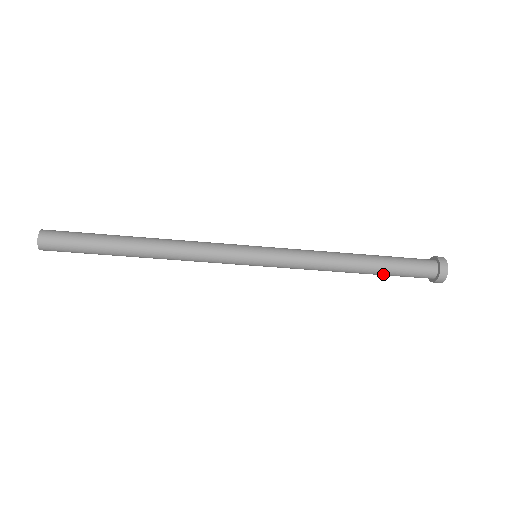
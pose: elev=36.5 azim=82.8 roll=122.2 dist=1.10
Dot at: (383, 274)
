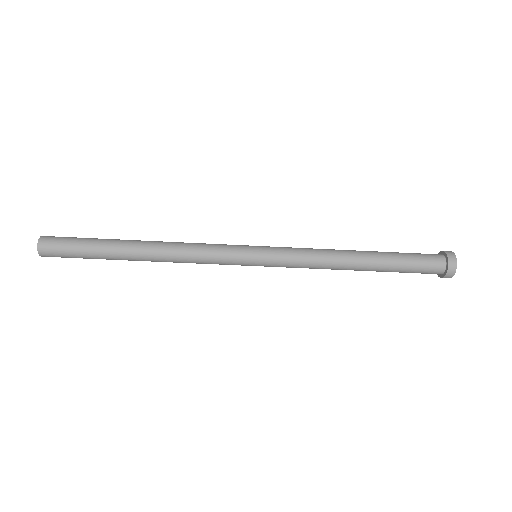
Dot at: (389, 270)
